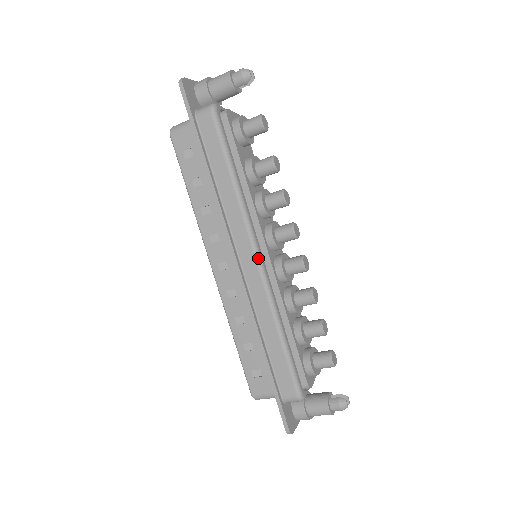
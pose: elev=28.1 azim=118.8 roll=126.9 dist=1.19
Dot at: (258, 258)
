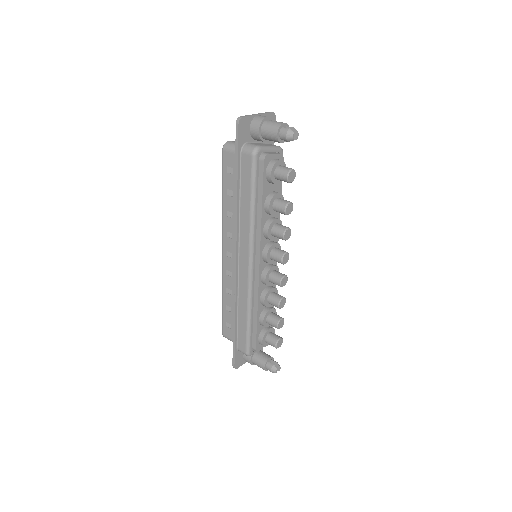
Dot at: (250, 266)
